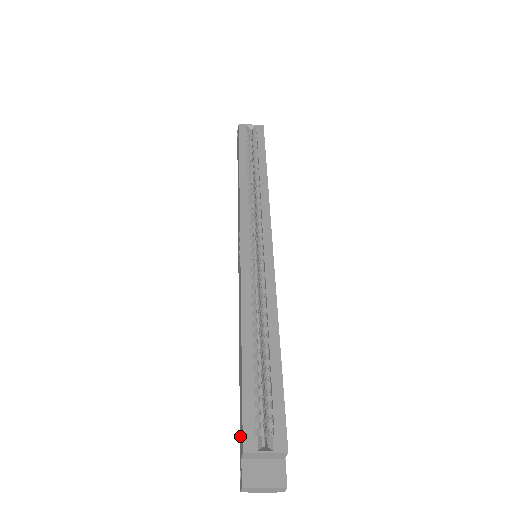
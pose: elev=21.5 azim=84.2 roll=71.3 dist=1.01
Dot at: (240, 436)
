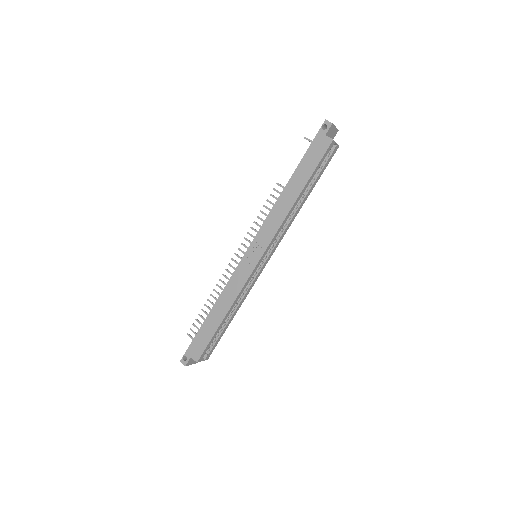
Dot at: (193, 346)
